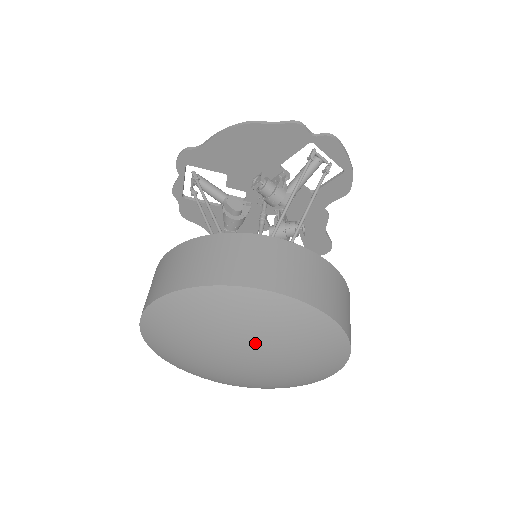
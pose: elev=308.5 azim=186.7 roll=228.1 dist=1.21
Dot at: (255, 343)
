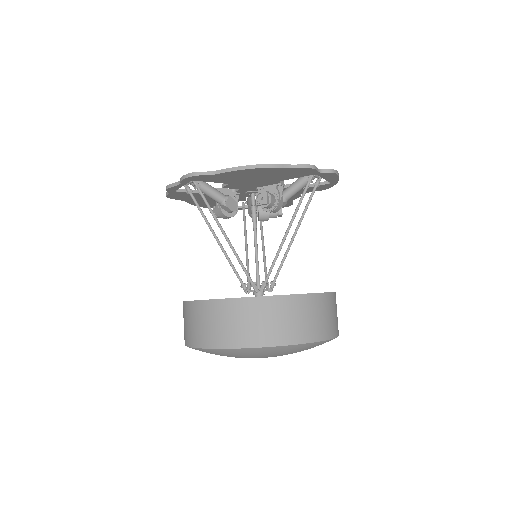
Dot at: occluded
